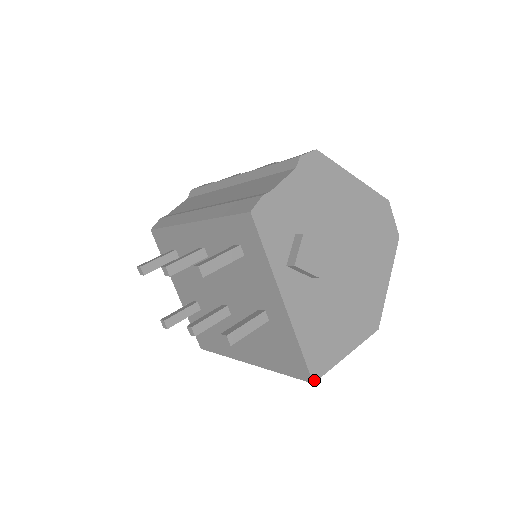
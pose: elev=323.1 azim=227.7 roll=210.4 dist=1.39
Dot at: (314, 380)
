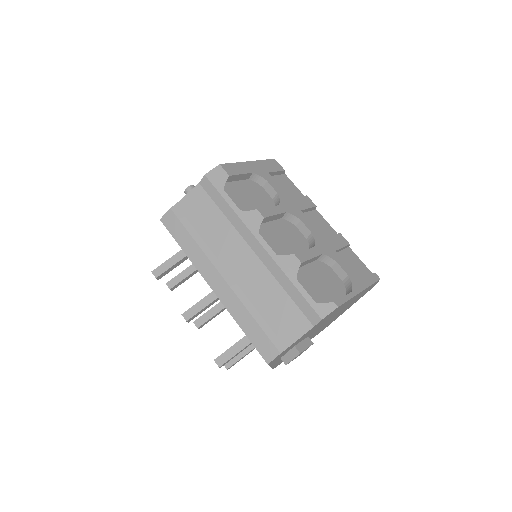
Dot at: occluded
